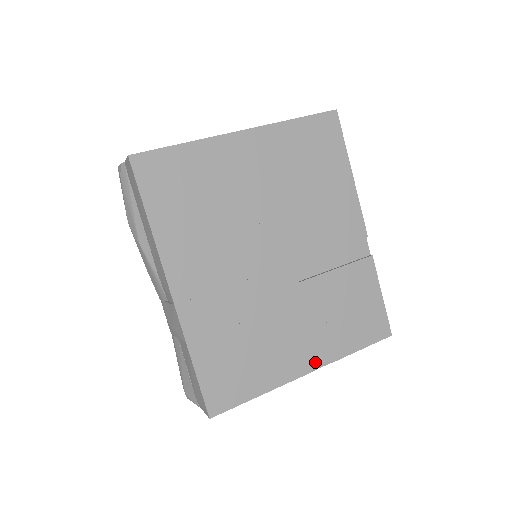
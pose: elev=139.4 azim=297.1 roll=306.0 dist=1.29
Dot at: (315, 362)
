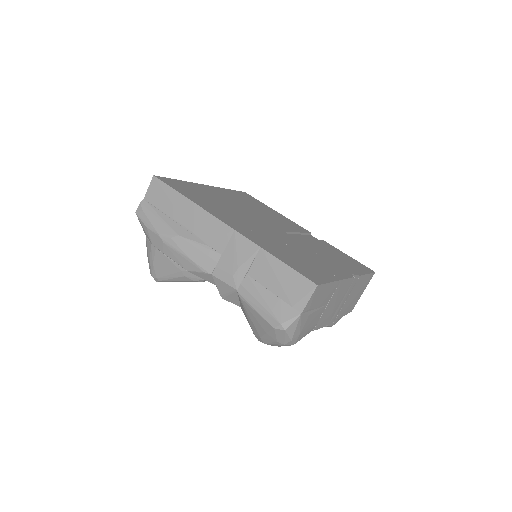
Dot at: (348, 273)
